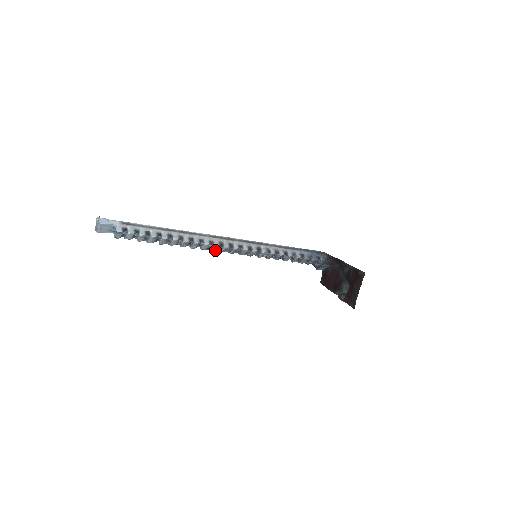
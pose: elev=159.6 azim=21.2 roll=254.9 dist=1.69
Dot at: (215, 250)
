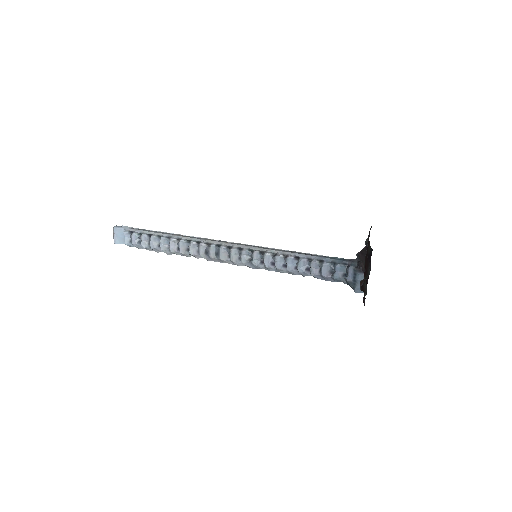
Dot at: (215, 256)
